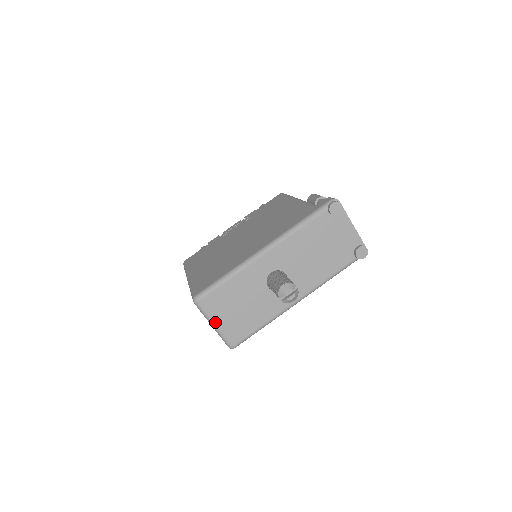
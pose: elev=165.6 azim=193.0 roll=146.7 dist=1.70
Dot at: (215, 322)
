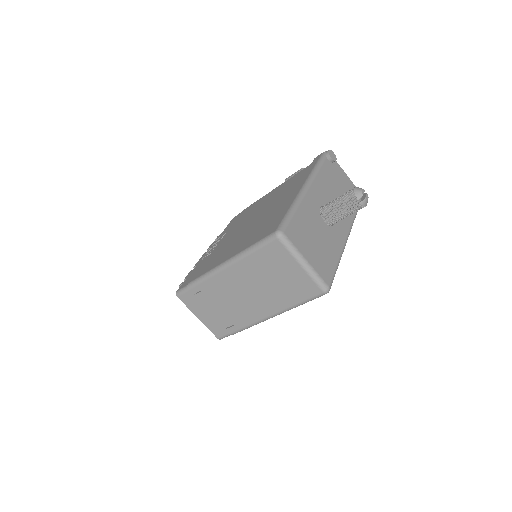
Dot at: (305, 258)
